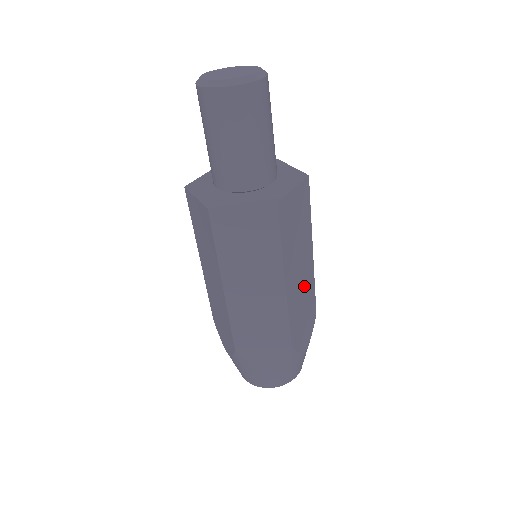
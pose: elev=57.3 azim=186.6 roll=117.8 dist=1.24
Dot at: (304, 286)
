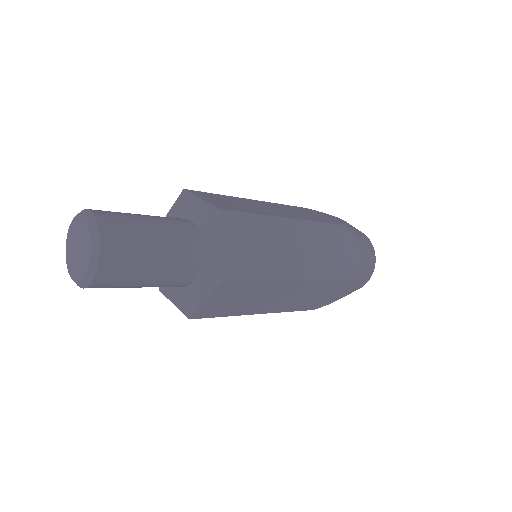
Dot at: (311, 244)
